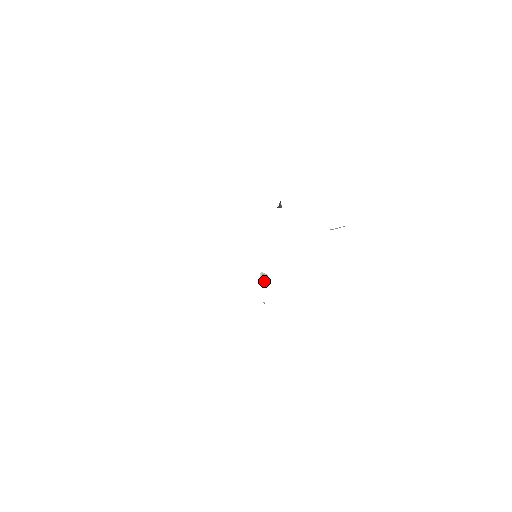
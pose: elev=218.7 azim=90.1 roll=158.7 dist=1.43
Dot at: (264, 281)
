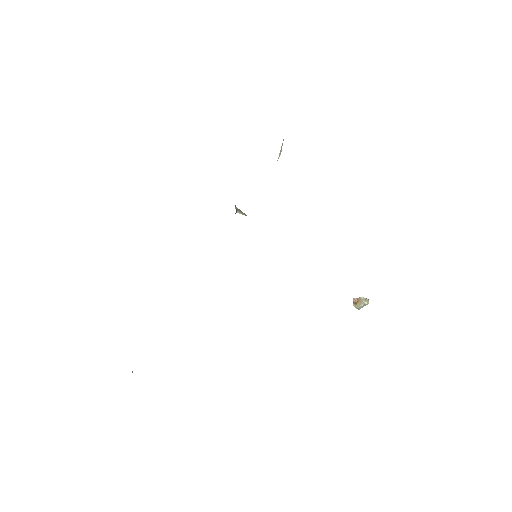
Dot at: (354, 299)
